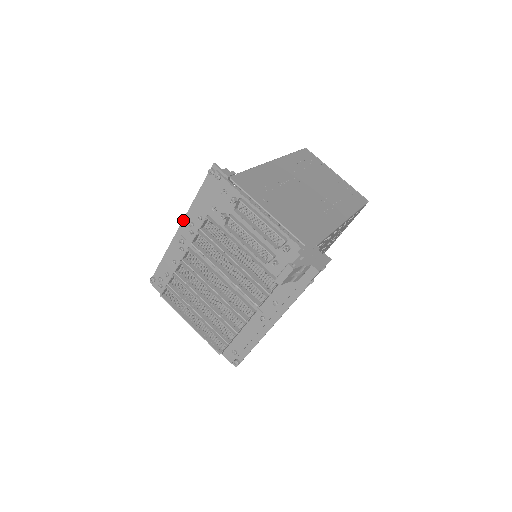
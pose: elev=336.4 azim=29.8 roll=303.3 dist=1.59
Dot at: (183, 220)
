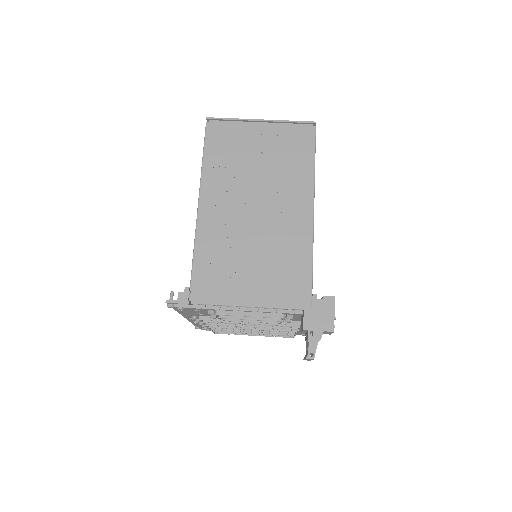
Dot at: occluded
